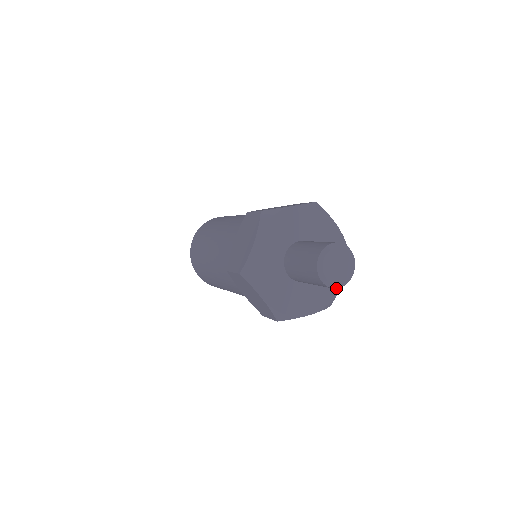
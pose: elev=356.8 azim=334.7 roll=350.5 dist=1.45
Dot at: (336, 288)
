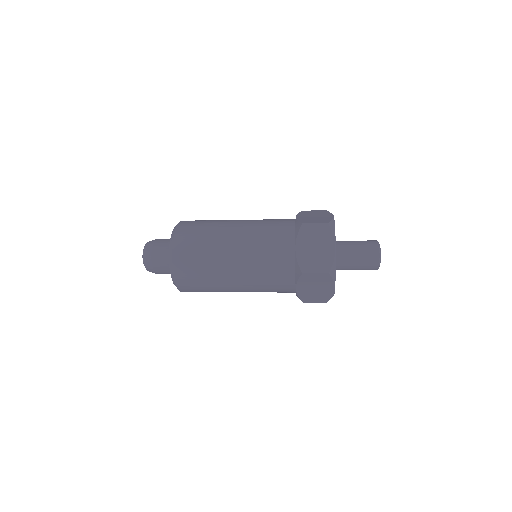
Dot at: occluded
